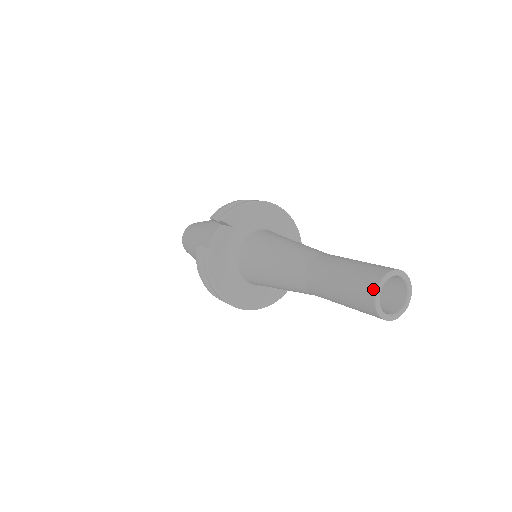
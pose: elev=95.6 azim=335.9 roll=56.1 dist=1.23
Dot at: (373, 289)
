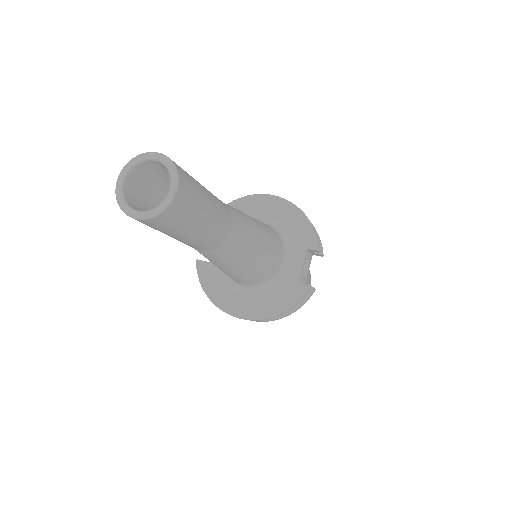
Dot at: (118, 187)
